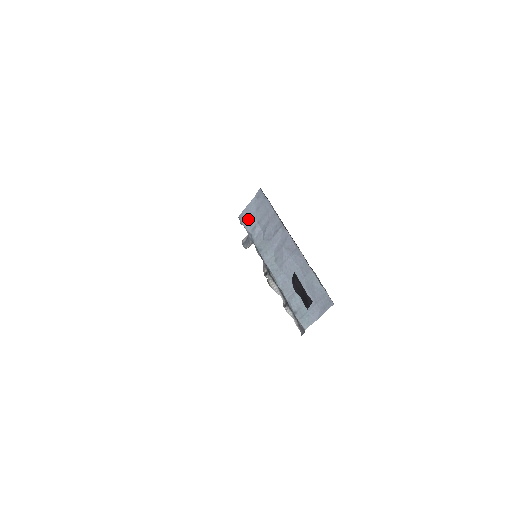
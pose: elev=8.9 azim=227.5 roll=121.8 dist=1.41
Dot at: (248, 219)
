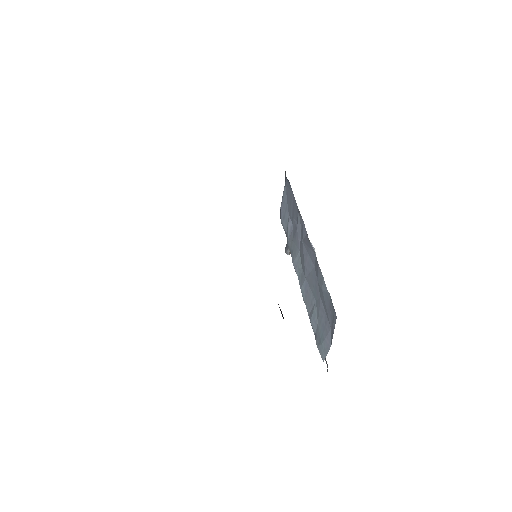
Dot at: (284, 214)
